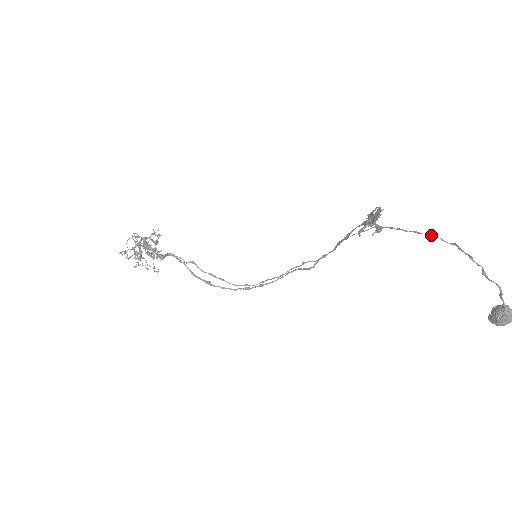
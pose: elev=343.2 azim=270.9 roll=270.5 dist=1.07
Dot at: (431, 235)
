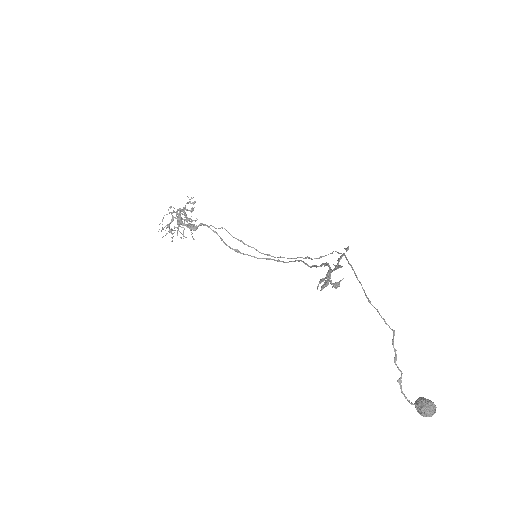
Dot at: (377, 311)
